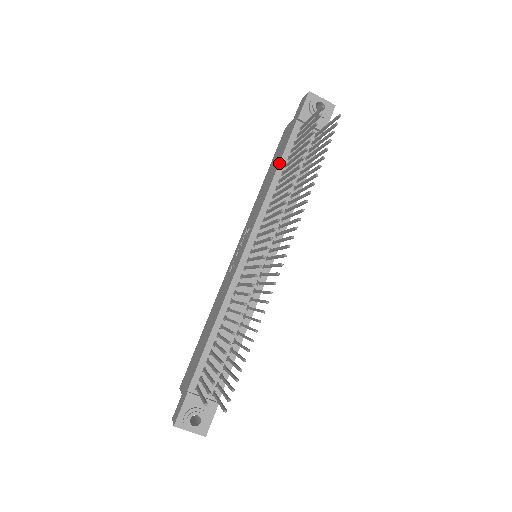
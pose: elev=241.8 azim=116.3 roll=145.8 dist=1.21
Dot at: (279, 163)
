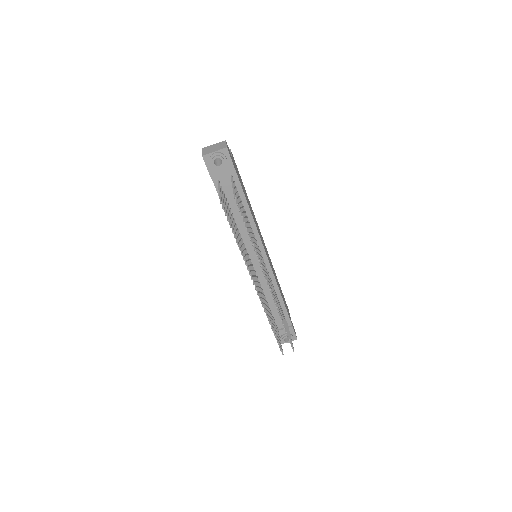
Dot at: occluded
